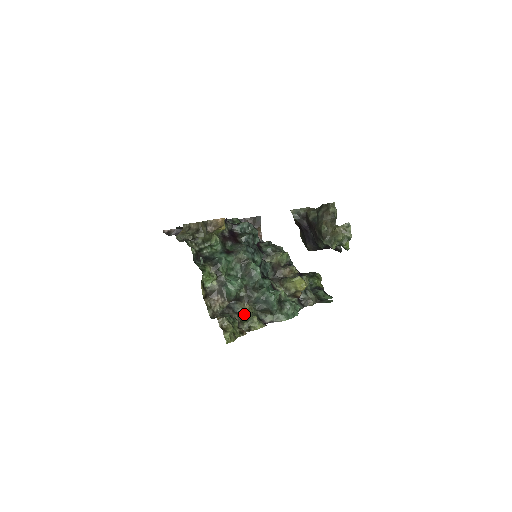
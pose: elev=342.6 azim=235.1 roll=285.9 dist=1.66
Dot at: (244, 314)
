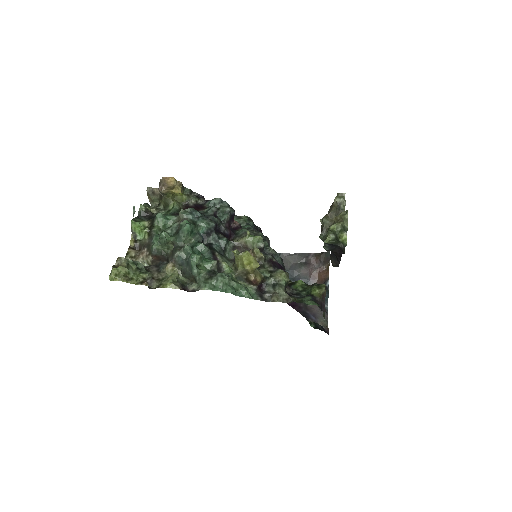
Dot at: (166, 274)
